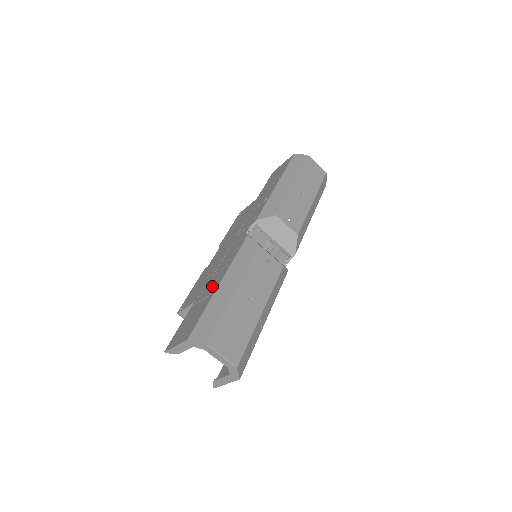
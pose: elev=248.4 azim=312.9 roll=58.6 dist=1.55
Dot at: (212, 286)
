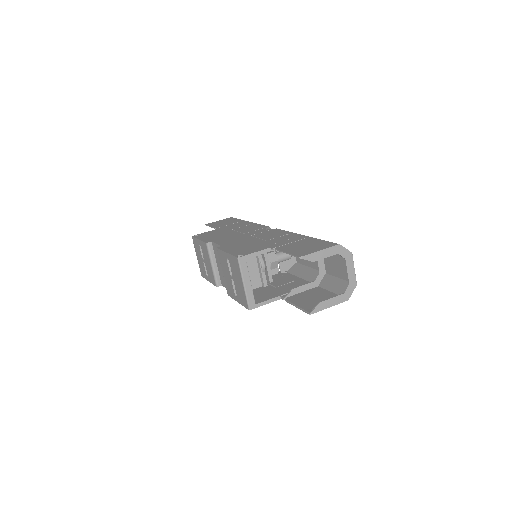
Dot at: (291, 238)
